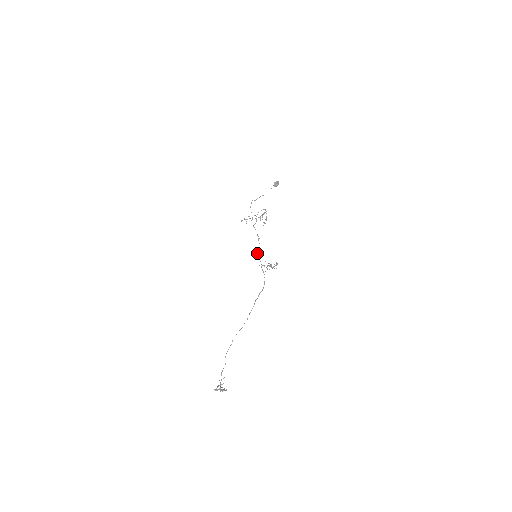
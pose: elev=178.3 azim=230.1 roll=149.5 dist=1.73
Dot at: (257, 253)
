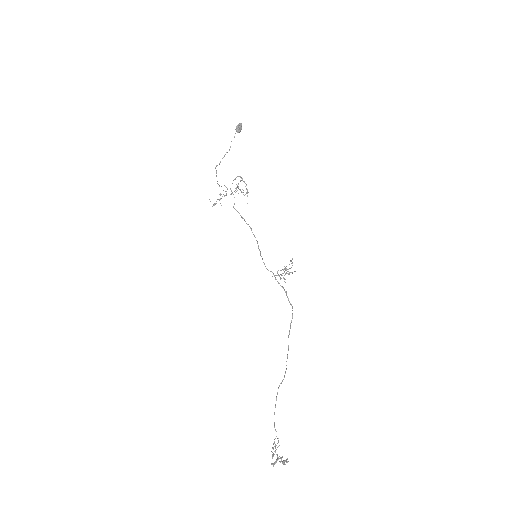
Dot at: occluded
